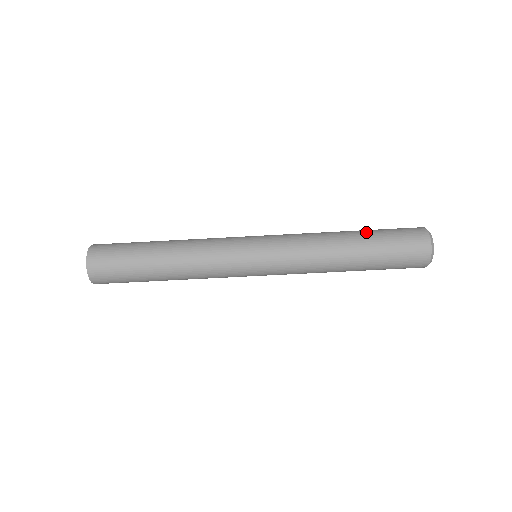
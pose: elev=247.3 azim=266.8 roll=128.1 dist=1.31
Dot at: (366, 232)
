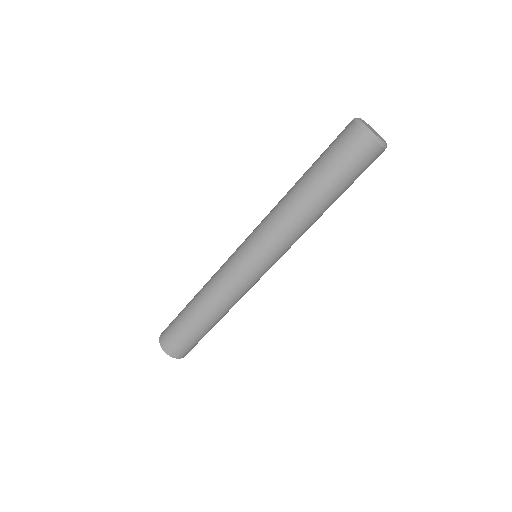
Dot at: (321, 184)
